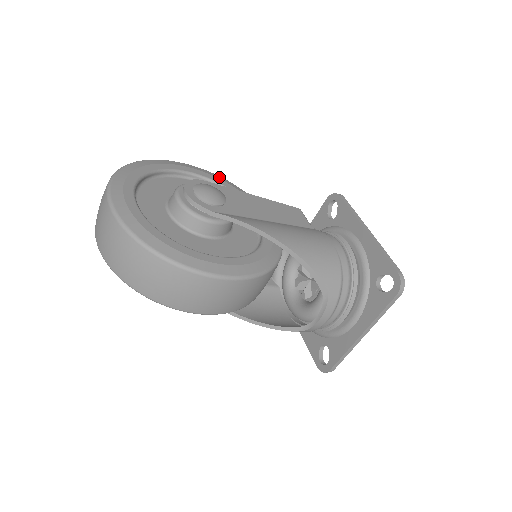
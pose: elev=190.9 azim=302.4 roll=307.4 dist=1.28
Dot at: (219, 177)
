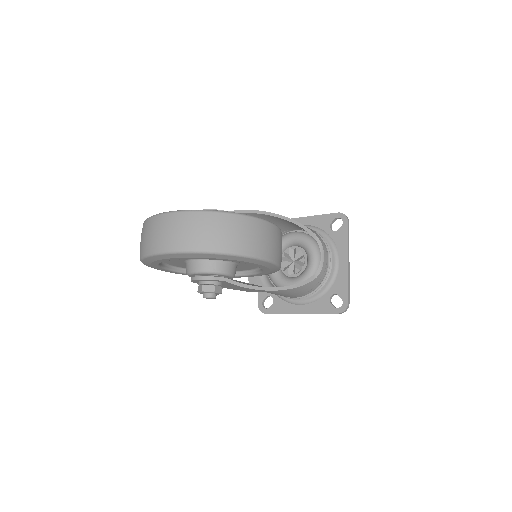
Dot at: occluded
